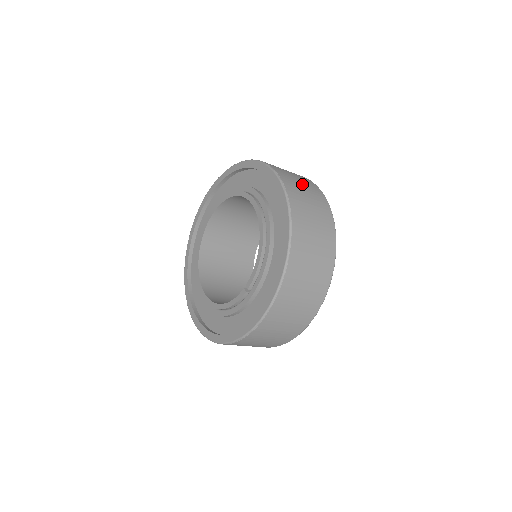
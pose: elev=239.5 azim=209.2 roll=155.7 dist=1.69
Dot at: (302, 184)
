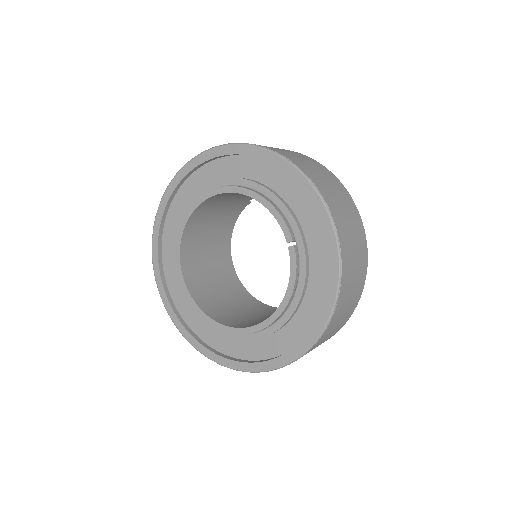
Dot at: occluded
